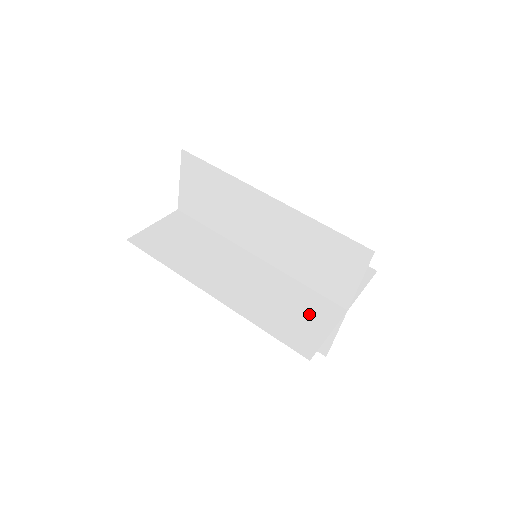
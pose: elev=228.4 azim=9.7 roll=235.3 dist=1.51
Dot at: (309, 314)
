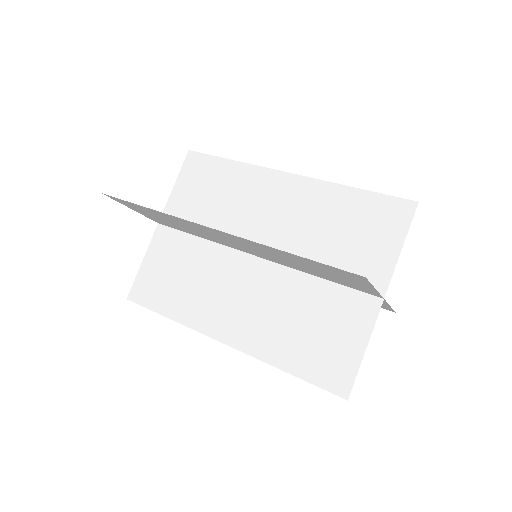
Dot at: (335, 326)
